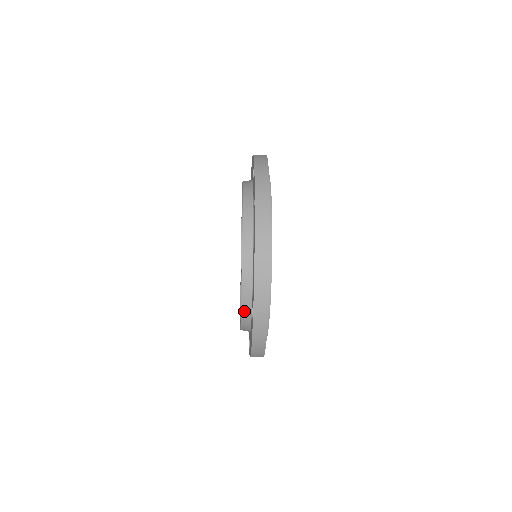
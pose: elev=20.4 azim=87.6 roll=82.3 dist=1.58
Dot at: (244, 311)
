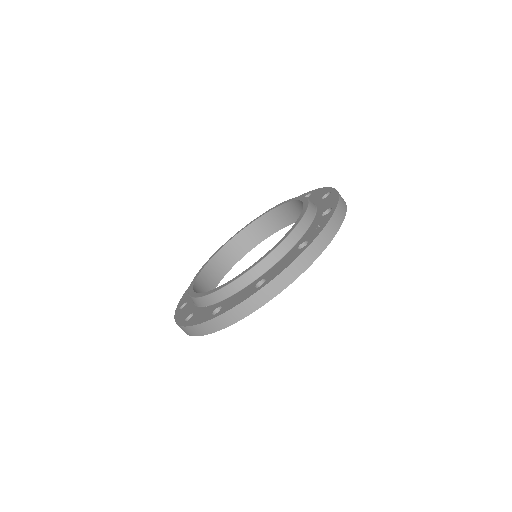
Dot at: (304, 221)
